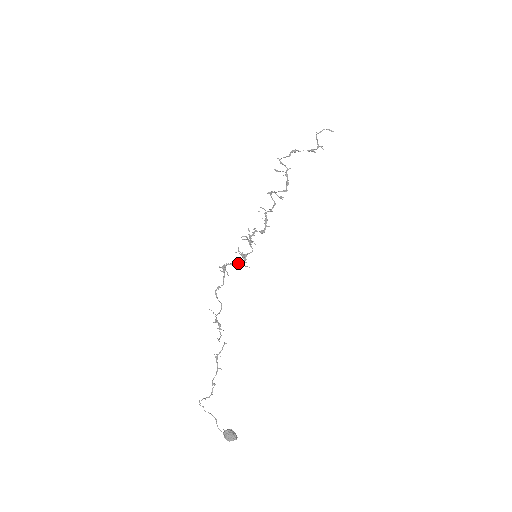
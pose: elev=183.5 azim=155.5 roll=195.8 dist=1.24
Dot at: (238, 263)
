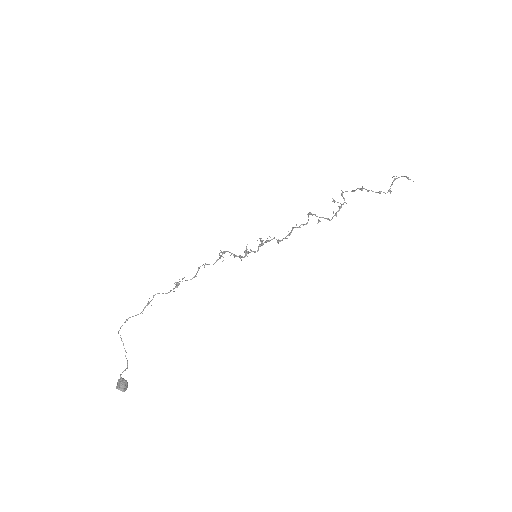
Dot at: occluded
